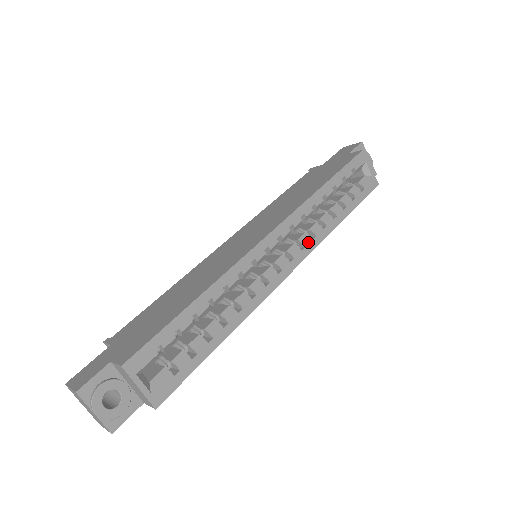
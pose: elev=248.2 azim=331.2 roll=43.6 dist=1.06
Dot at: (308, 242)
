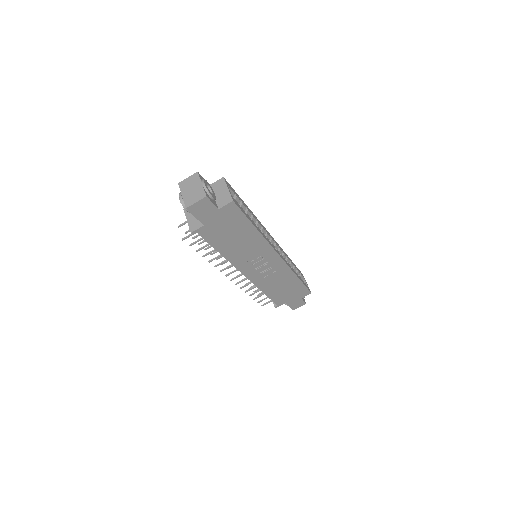
Dot at: (286, 261)
